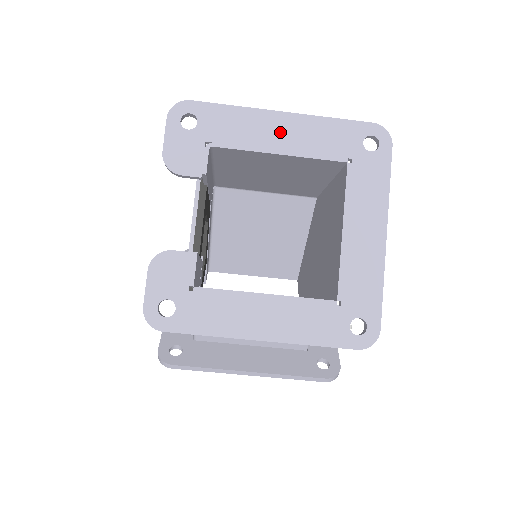
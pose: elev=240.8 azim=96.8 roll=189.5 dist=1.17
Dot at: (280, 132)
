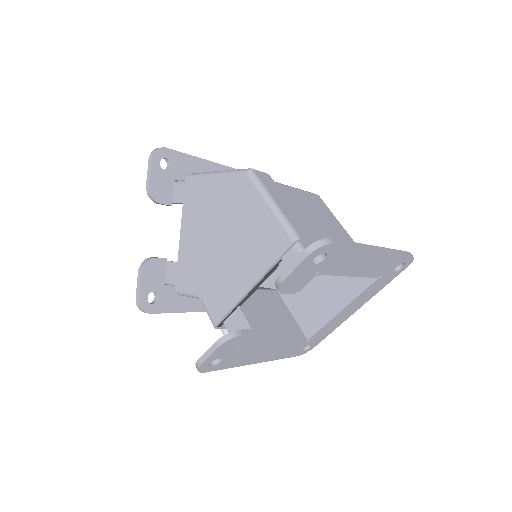
Dot at: (365, 263)
